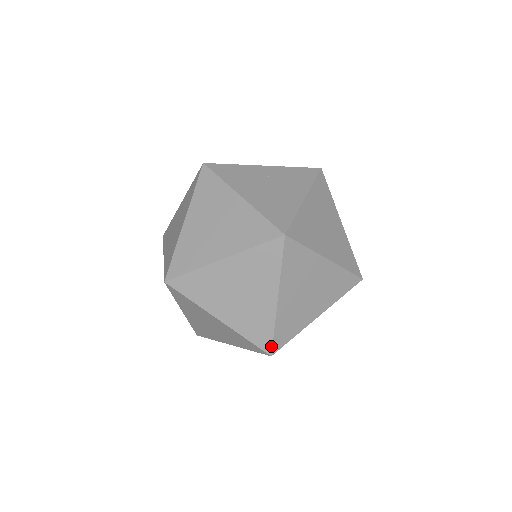
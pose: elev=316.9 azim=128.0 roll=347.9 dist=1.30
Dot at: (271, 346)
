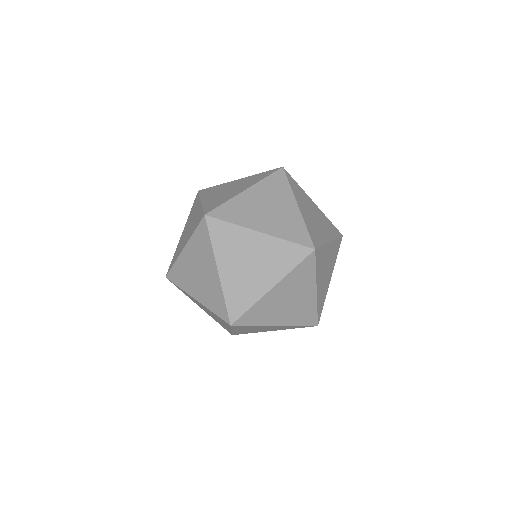
Dot at: (317, 320)
